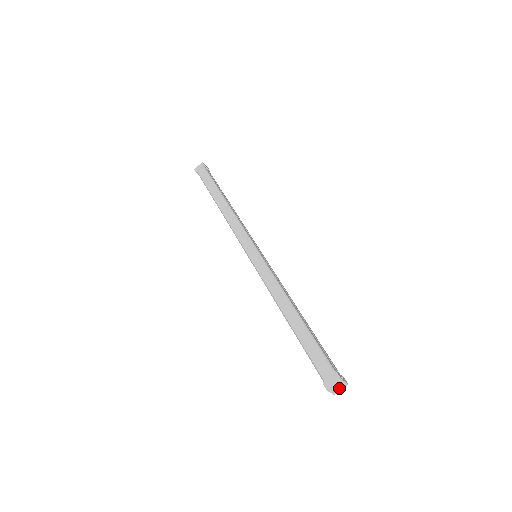
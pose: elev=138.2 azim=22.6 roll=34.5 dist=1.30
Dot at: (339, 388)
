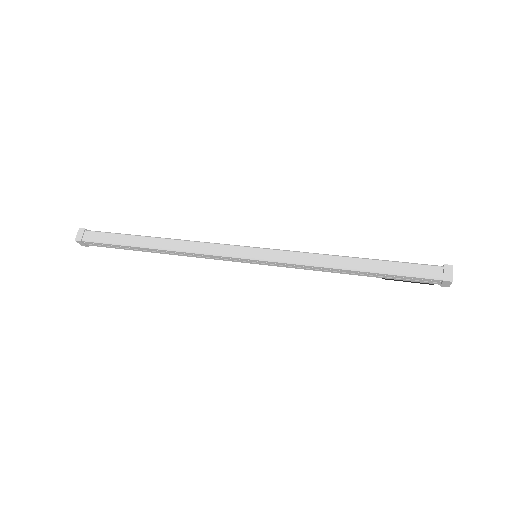
Dot at: occluded
